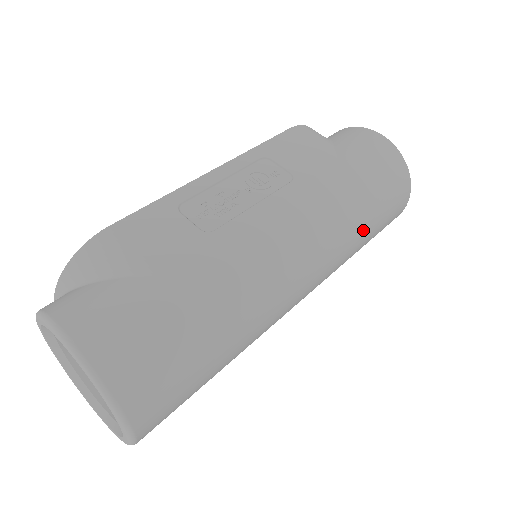
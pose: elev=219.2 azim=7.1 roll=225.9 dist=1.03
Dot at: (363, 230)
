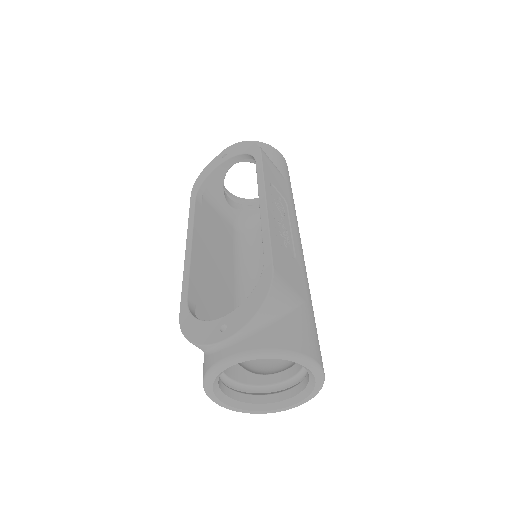
Dot at: occluded
